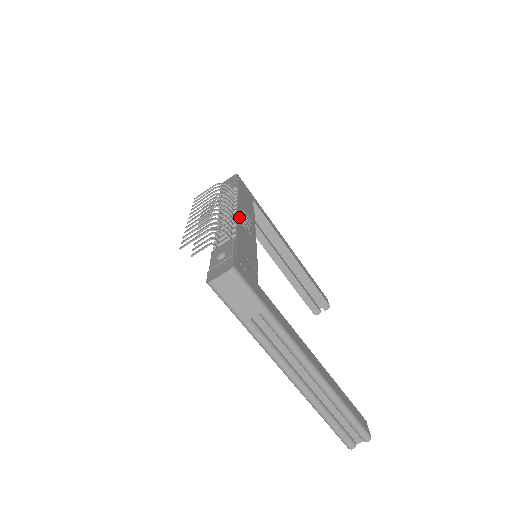
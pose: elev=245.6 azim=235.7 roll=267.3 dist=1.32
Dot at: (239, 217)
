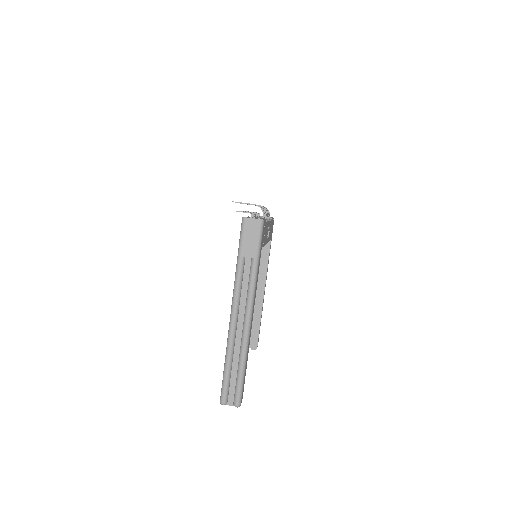
Dot at: (269, 223)
